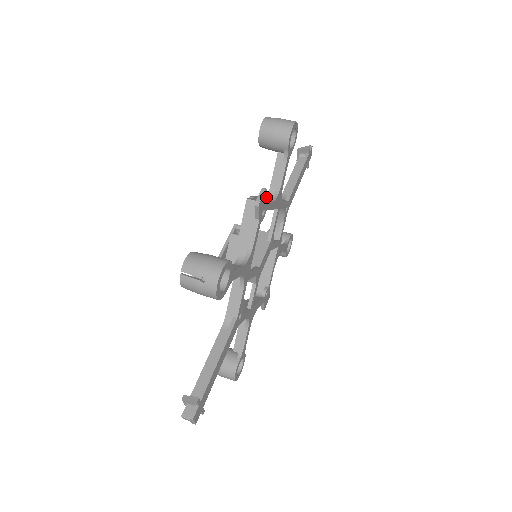
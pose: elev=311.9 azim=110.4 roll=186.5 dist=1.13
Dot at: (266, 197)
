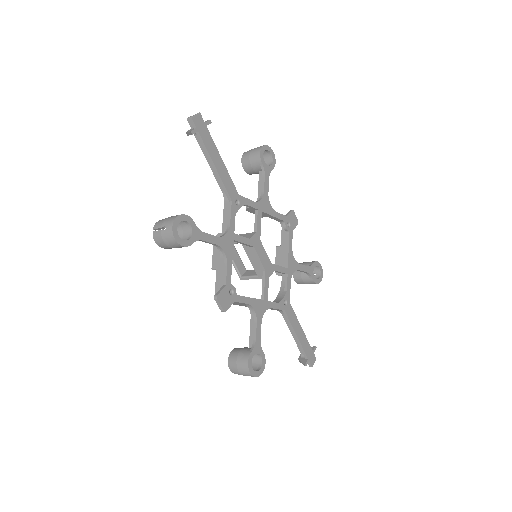
Dot at: (295, 226)
